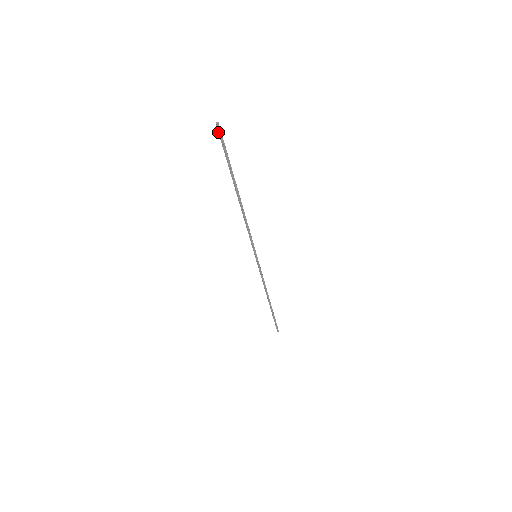
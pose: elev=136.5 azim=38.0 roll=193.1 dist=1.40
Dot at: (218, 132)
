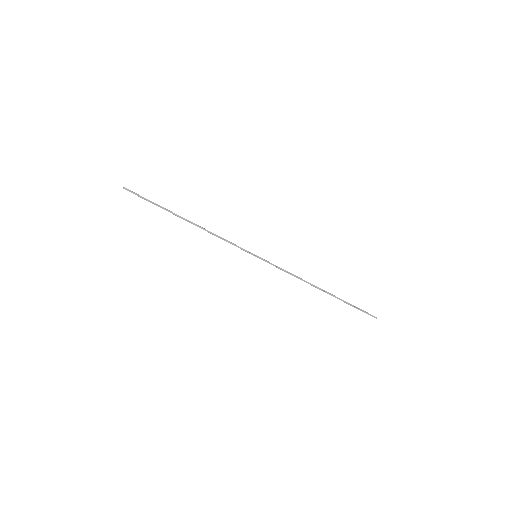
Dot at: occluded
